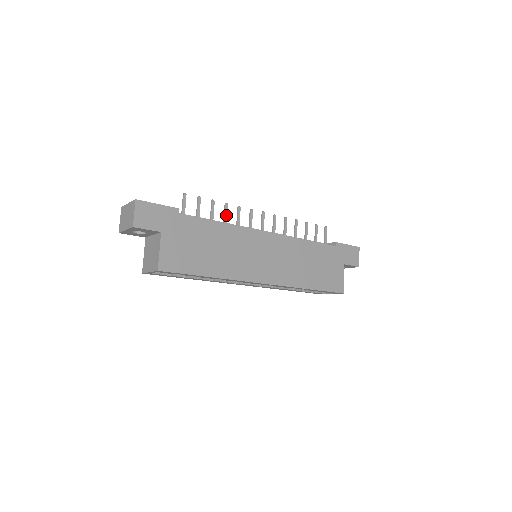
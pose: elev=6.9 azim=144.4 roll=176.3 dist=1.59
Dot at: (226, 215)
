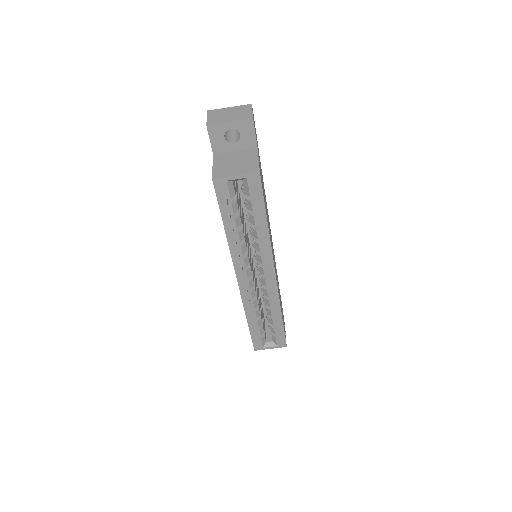
Dot at: occluded
